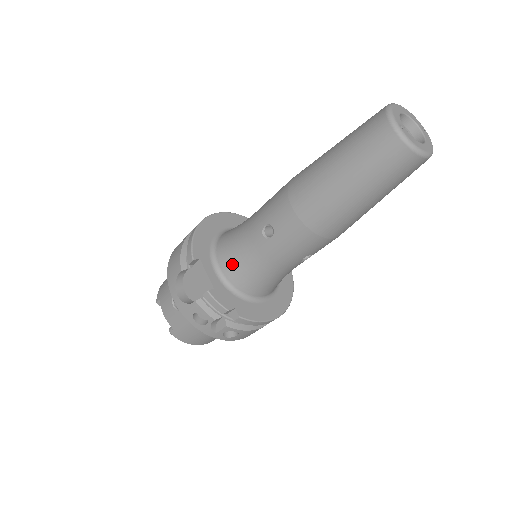
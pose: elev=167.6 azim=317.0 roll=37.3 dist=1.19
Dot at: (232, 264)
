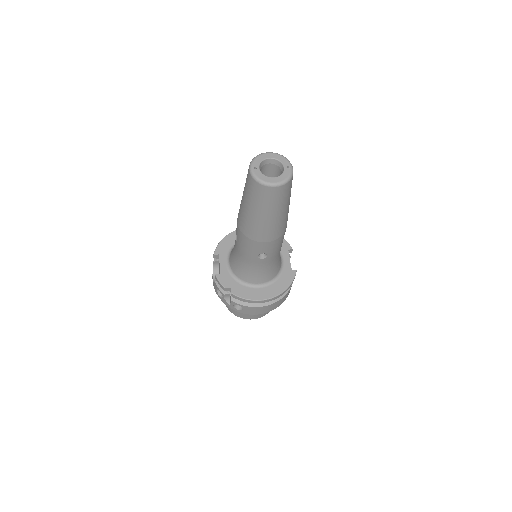
Dot at: (232, 259)
